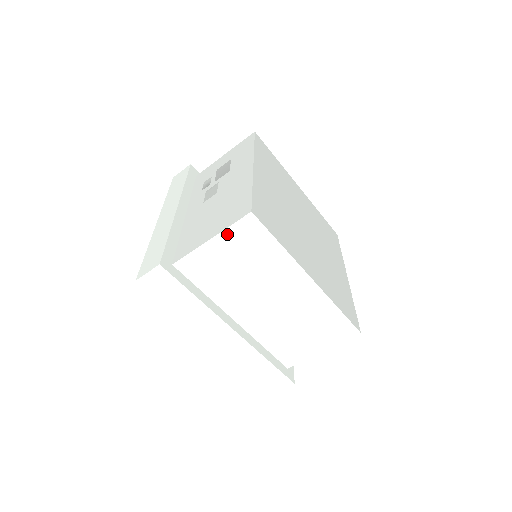
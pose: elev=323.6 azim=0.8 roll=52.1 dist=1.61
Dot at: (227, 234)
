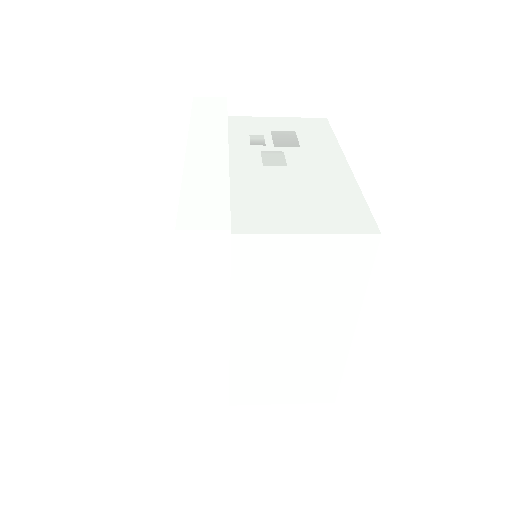
Dot at: (331, 241)
